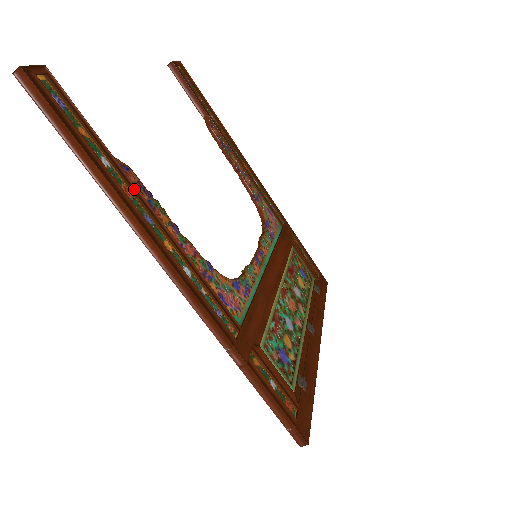
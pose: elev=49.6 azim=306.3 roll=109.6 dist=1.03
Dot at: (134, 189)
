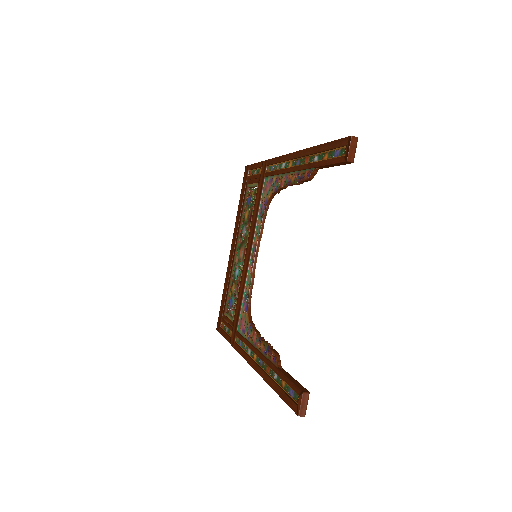
Dot at: occluded
